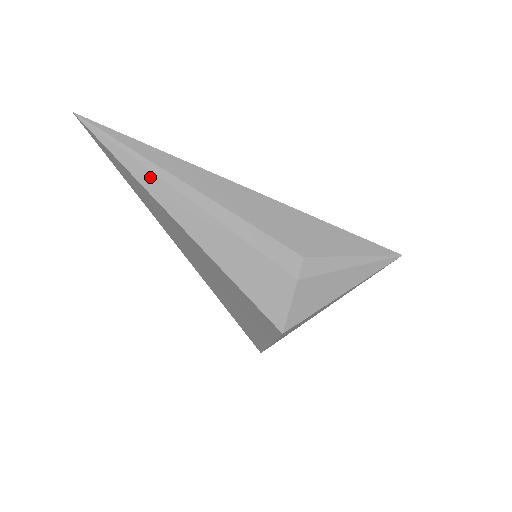
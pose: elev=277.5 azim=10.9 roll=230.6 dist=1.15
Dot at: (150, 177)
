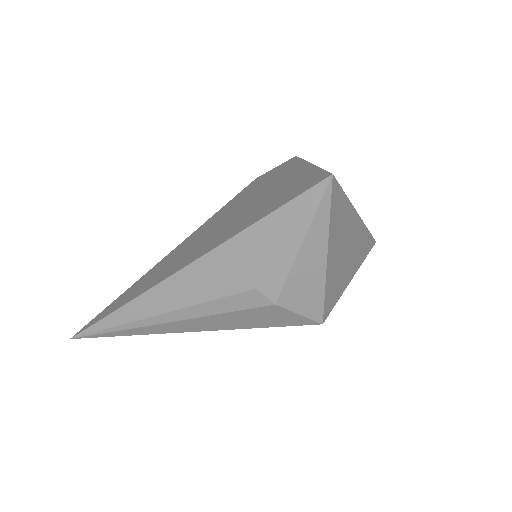
Dot at: (133, 331)
